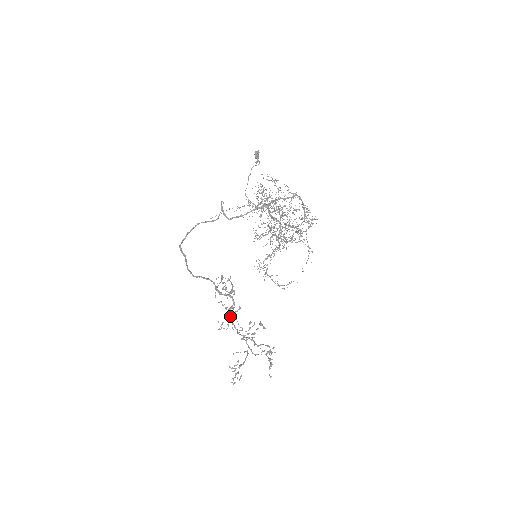
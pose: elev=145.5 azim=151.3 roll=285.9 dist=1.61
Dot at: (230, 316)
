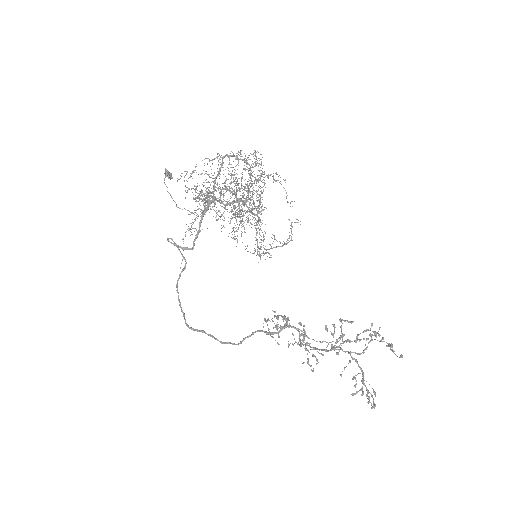
Dot at: occluded
